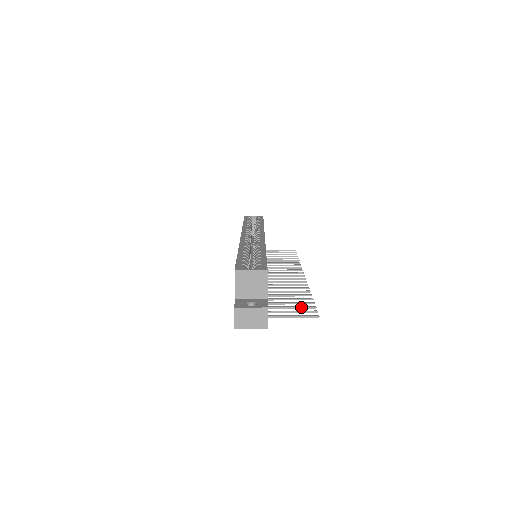
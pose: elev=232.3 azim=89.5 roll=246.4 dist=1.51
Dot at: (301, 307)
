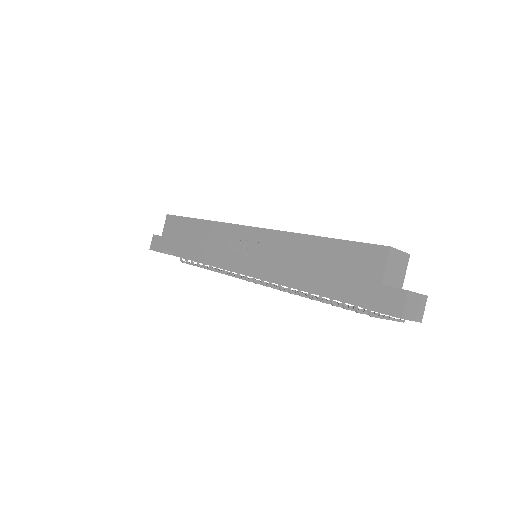
Dot at: (371, 312)
